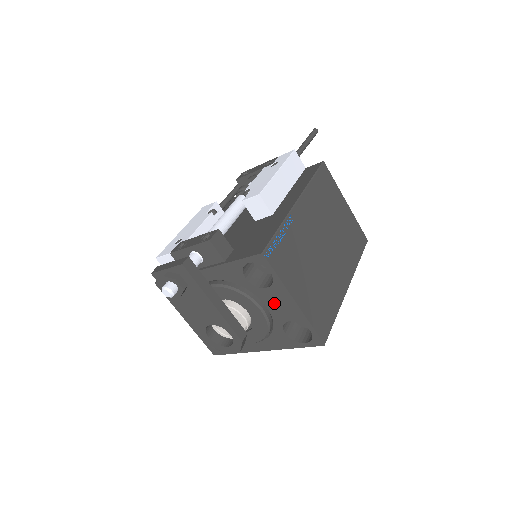
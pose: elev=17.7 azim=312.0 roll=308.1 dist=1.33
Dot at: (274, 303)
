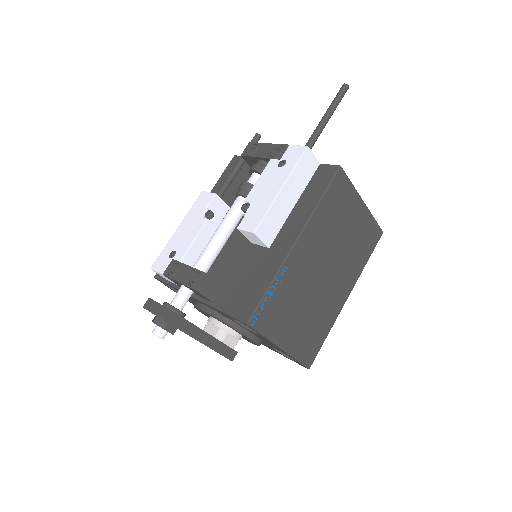
Dot at: (262, 339)
